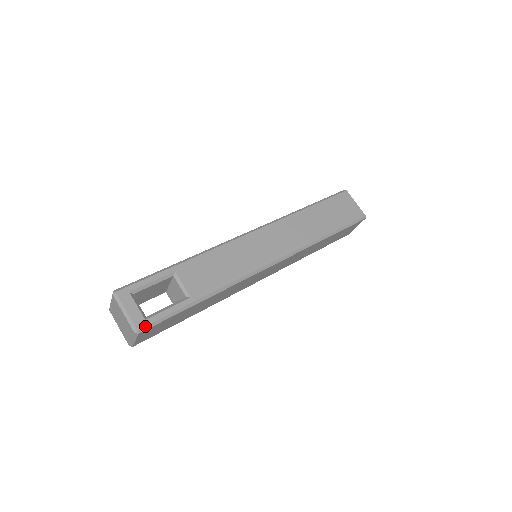
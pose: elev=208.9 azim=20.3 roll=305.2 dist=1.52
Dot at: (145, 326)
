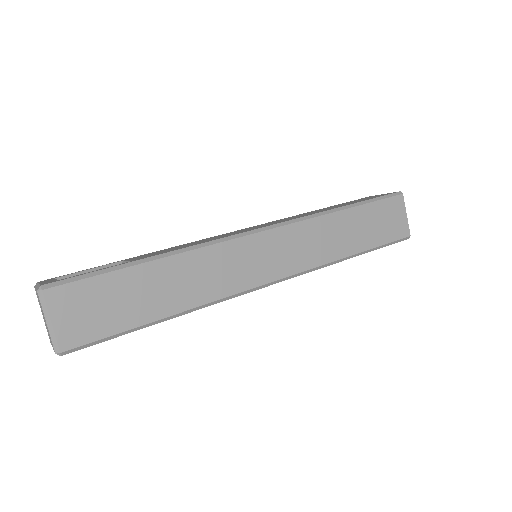
Dot at: (54, 282)
